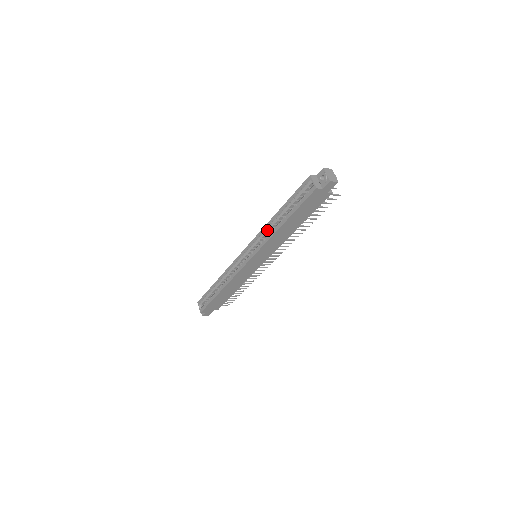
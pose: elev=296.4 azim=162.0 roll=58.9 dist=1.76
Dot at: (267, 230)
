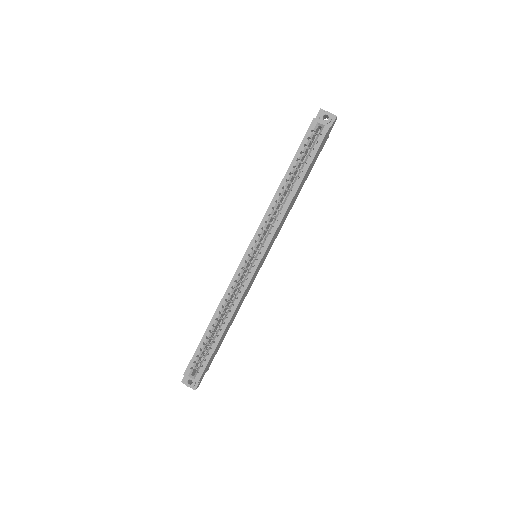
Dot at: (273, 209)
